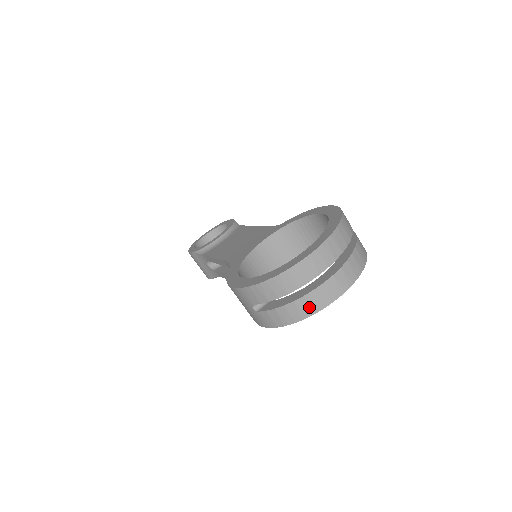
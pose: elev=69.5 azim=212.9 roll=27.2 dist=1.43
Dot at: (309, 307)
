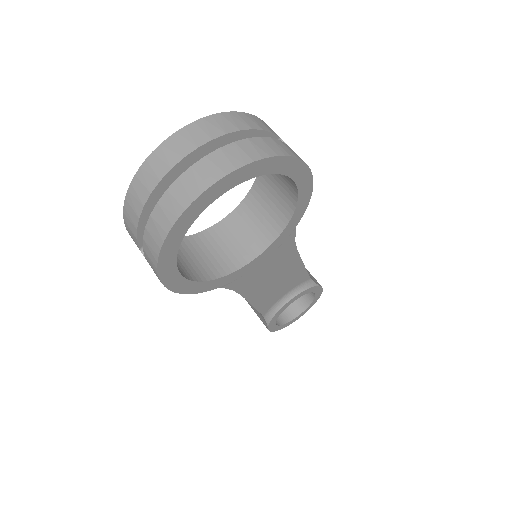
Dot at: (165, 217)
